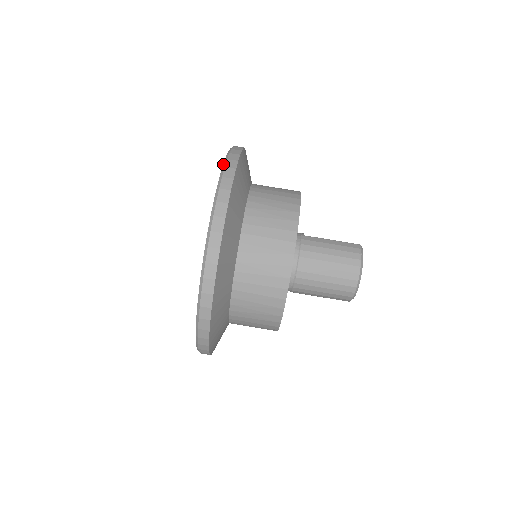
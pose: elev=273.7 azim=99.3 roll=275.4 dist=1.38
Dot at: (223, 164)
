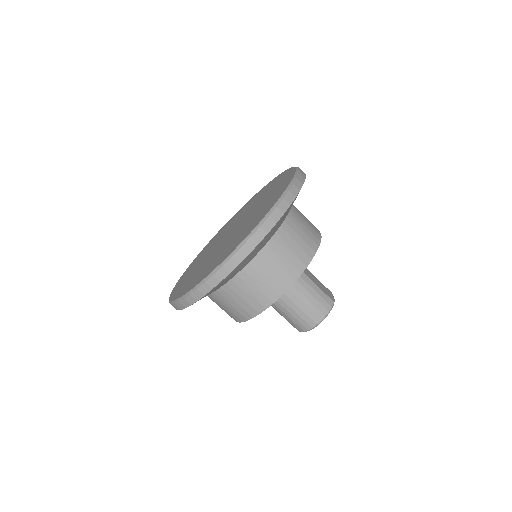
Dot at: (277, 201)
